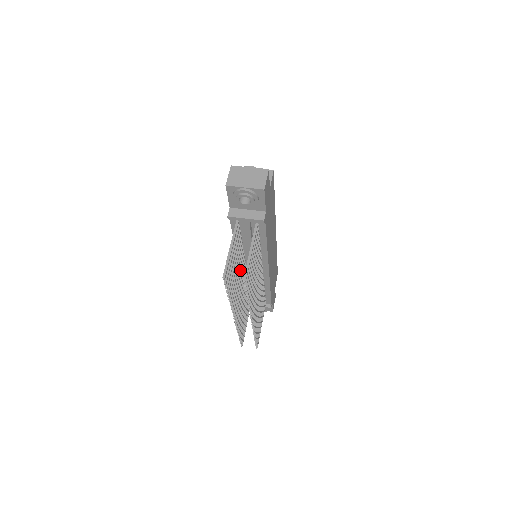
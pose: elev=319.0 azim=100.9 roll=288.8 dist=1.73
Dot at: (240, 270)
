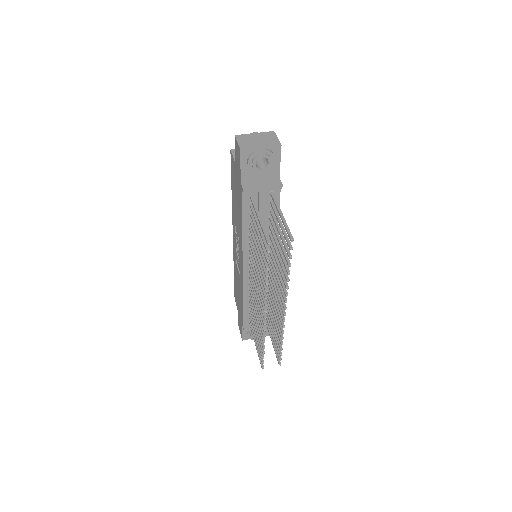
Dot at: (255, 263)
